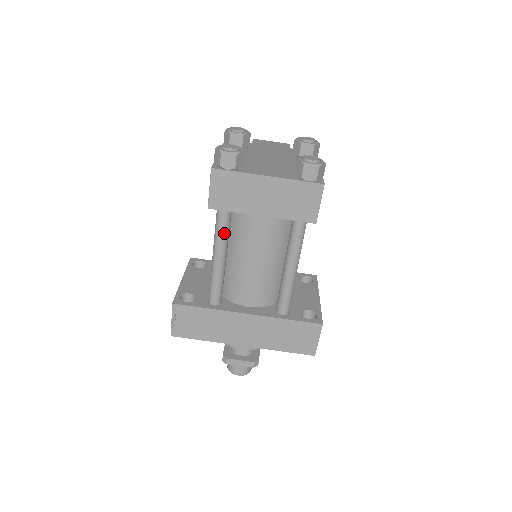
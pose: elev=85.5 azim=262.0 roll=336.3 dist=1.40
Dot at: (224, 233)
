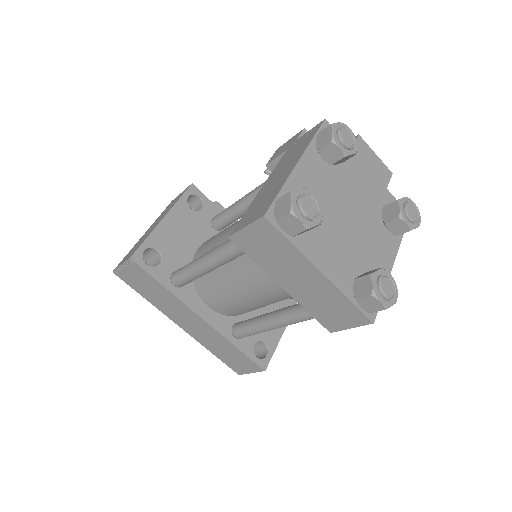
Dot at: (230, 258)
